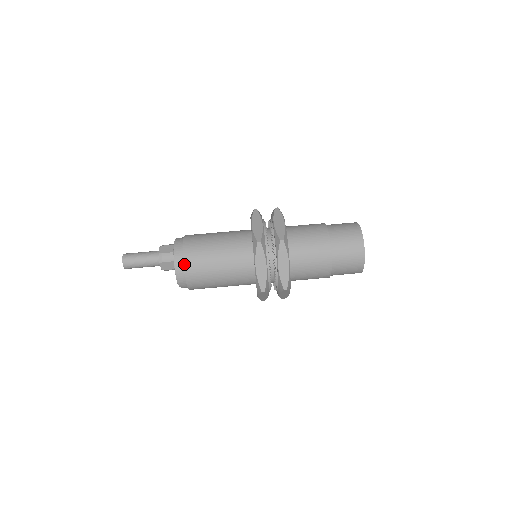
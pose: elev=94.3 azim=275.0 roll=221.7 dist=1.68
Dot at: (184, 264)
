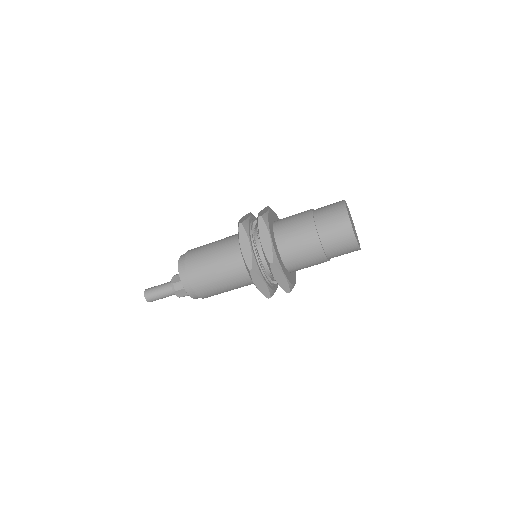
Dot at: occluded
